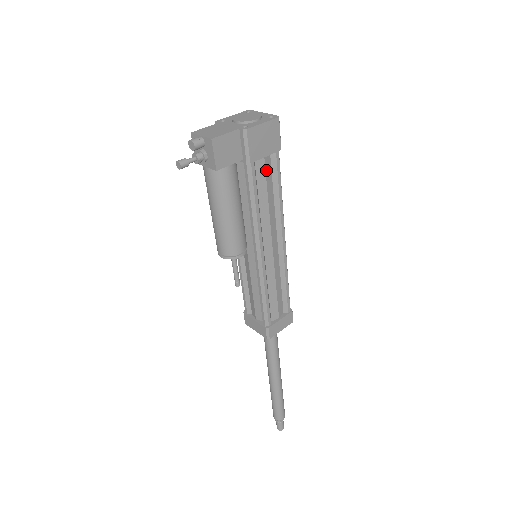
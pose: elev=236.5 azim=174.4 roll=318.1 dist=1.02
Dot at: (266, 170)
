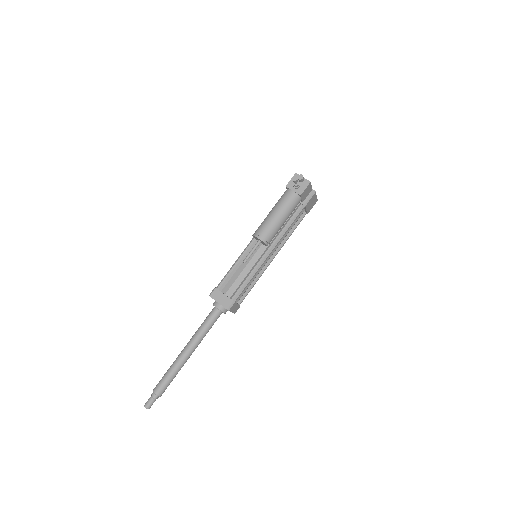
Dot at: (300, 216)
